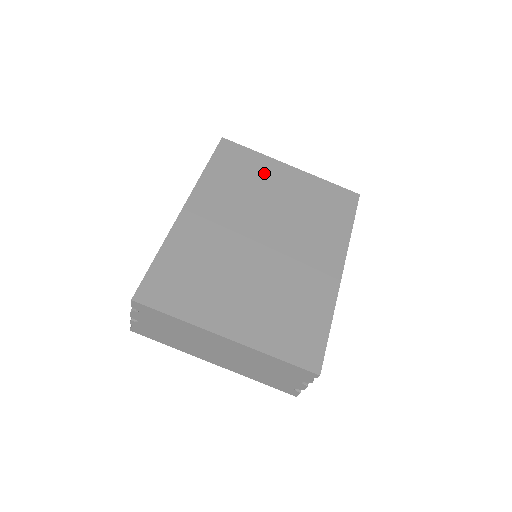
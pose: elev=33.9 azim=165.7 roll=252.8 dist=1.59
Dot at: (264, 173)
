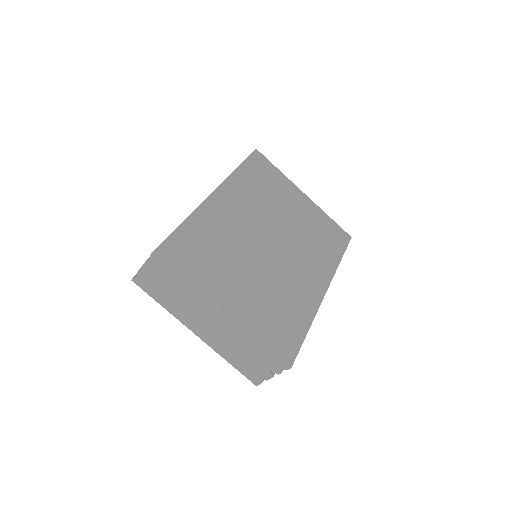
Dot at: (282, 190)
